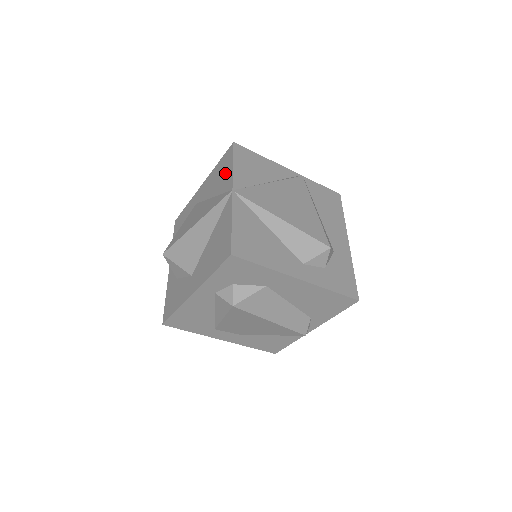
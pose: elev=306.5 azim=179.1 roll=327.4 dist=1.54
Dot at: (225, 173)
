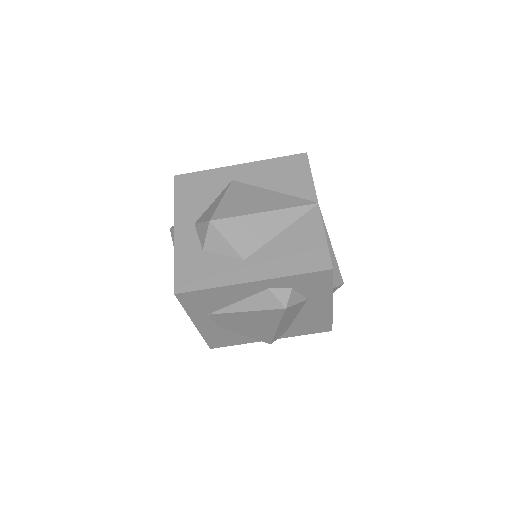
Dot at: (297, 177)
